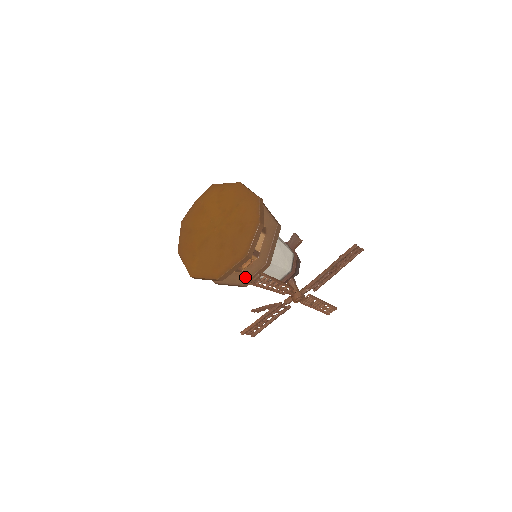
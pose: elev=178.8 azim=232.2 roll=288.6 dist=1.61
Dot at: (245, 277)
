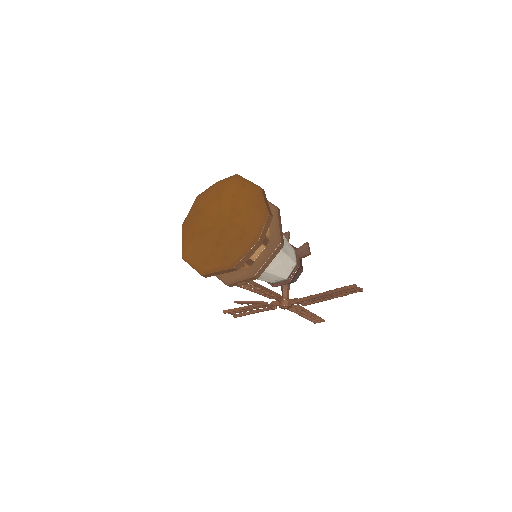
Dot at: (232, 278)
